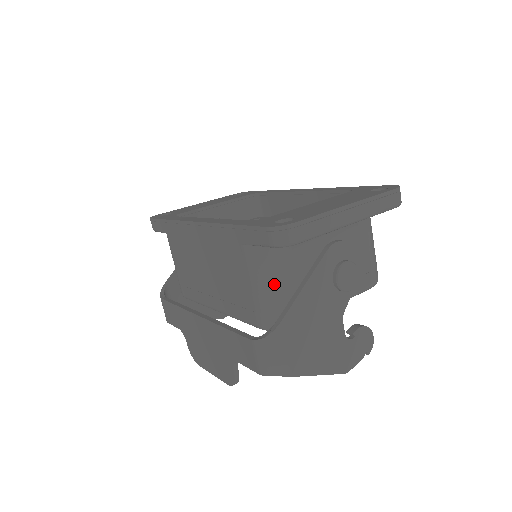
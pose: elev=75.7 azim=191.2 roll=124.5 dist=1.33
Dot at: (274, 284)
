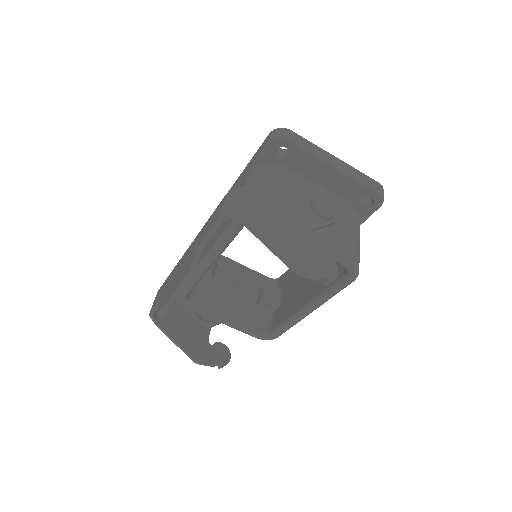
Dot at: occluded
